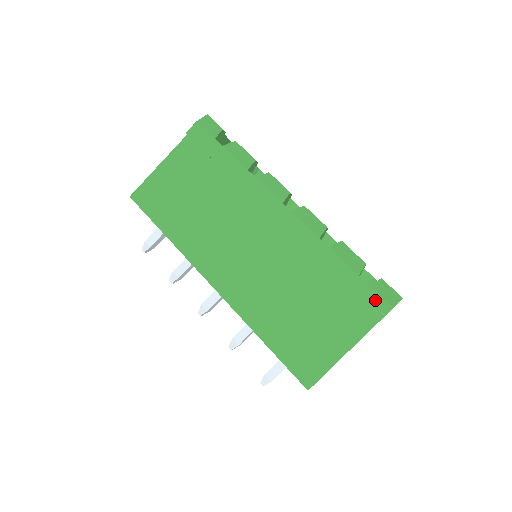
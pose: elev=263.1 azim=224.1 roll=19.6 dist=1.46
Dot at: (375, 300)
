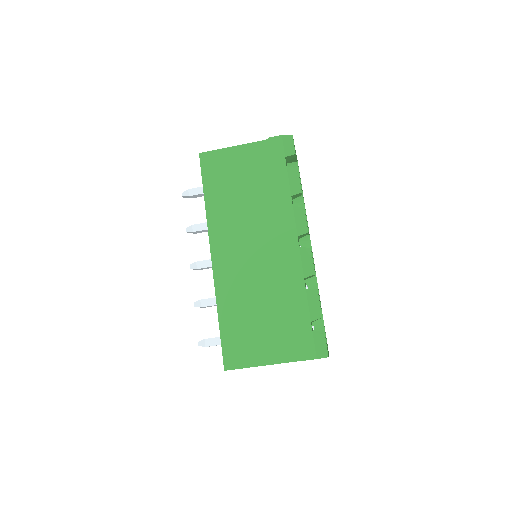
Dot at: (310, 345)
